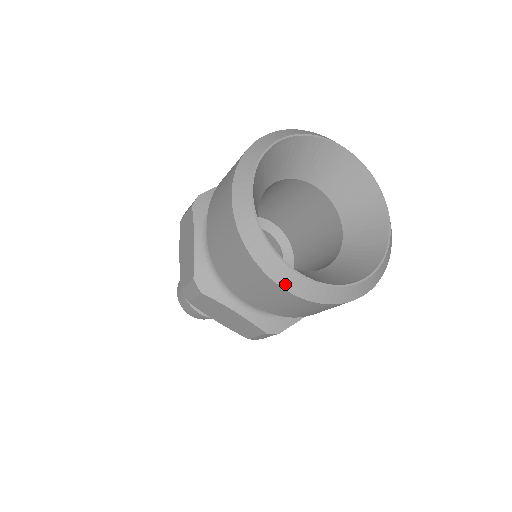
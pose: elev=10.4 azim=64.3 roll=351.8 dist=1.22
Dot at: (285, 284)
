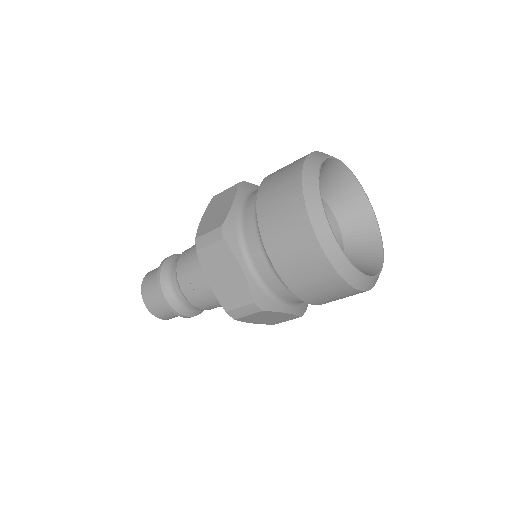
Dot at: (361, 287)
